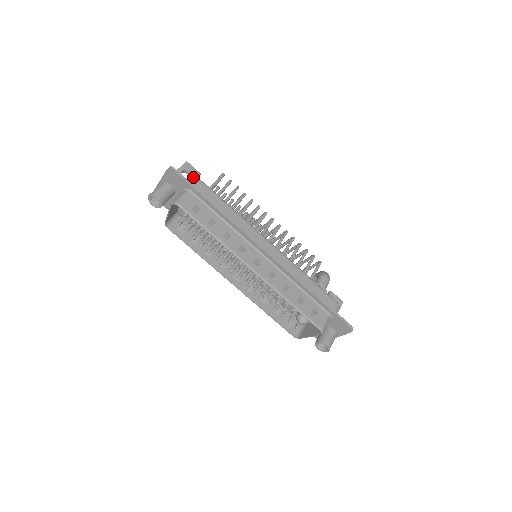
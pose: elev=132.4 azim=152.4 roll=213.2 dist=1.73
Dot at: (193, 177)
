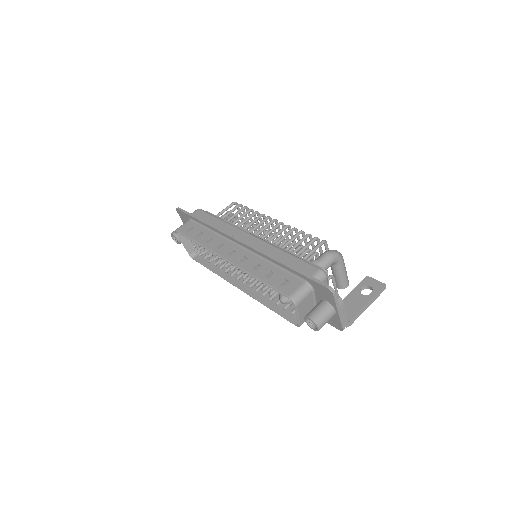
Dot at: occluded
